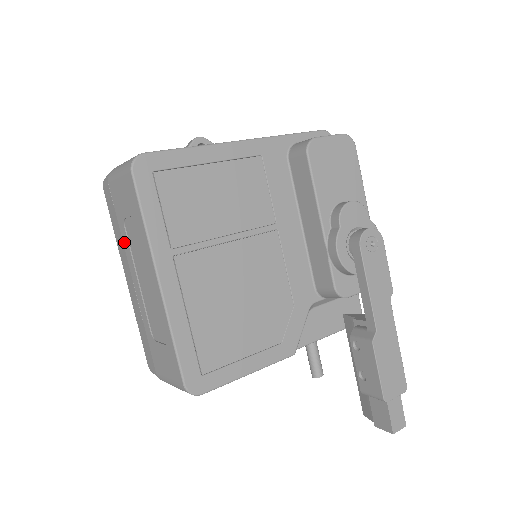
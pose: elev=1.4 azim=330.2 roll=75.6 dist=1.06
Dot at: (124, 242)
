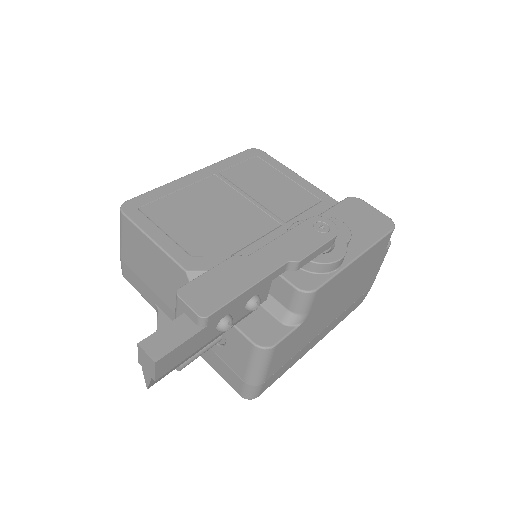
Dot at: occluded
